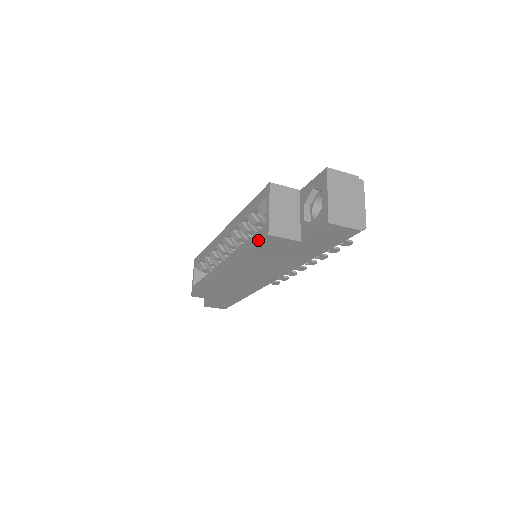
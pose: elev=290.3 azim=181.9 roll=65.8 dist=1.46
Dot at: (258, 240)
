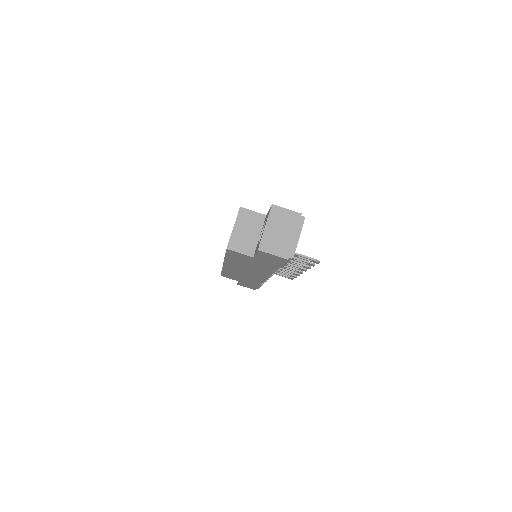
Dot at: occluded
